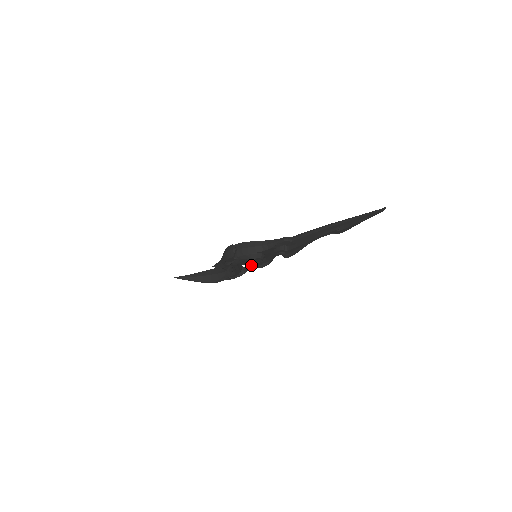
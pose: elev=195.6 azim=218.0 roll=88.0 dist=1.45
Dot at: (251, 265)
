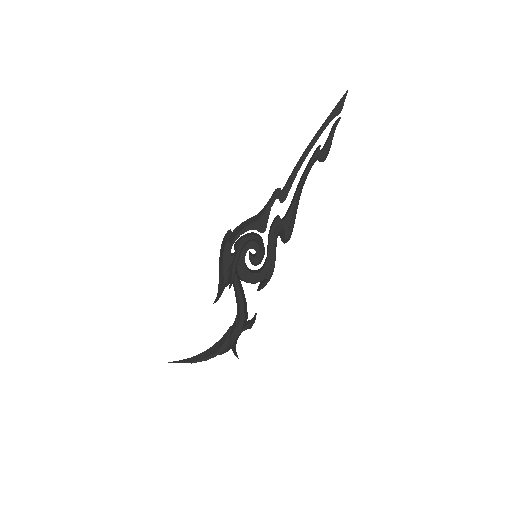
Dot at: (254, 282)
